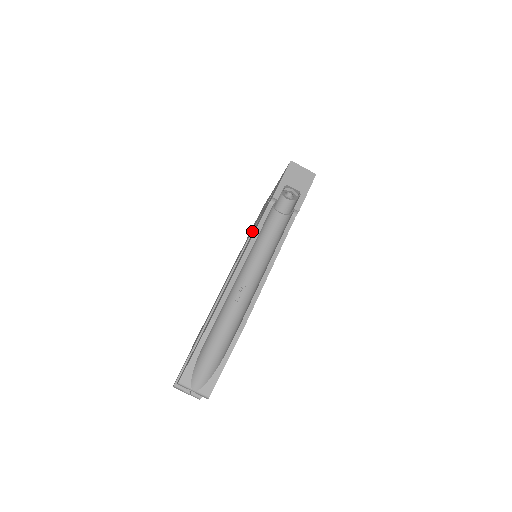
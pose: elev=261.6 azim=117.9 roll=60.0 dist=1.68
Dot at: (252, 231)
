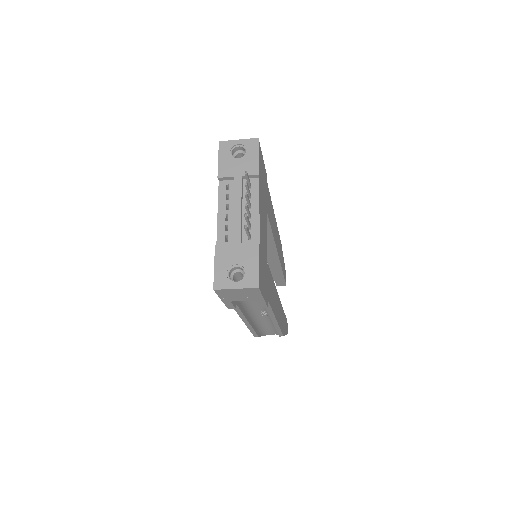
Dot at: occluded
